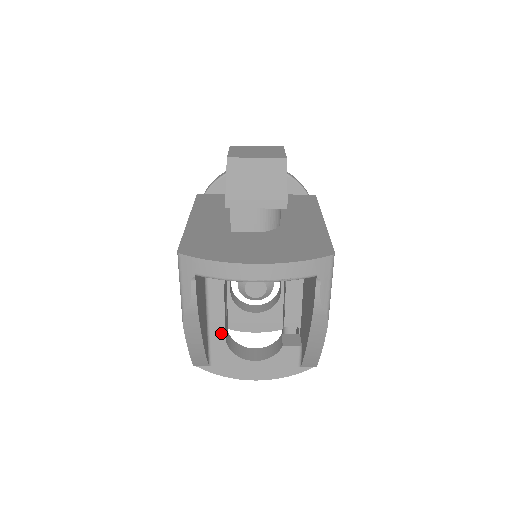
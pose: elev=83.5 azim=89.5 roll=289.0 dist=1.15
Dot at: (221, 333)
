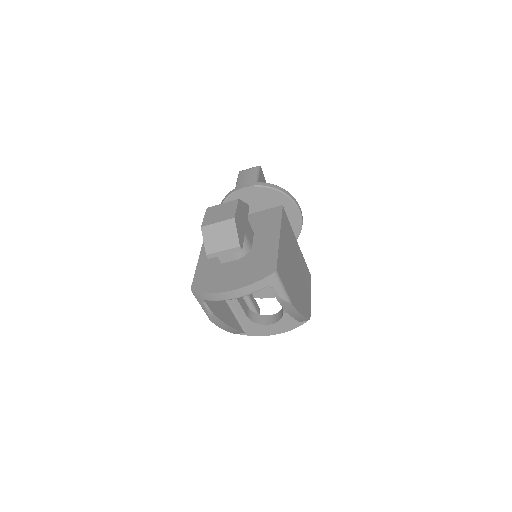
Dot at: (243, 314)
